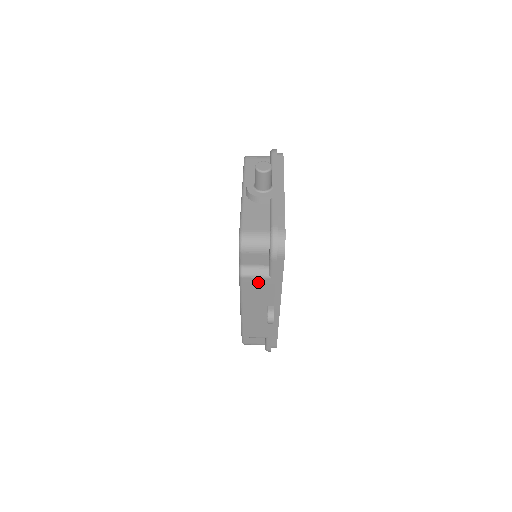
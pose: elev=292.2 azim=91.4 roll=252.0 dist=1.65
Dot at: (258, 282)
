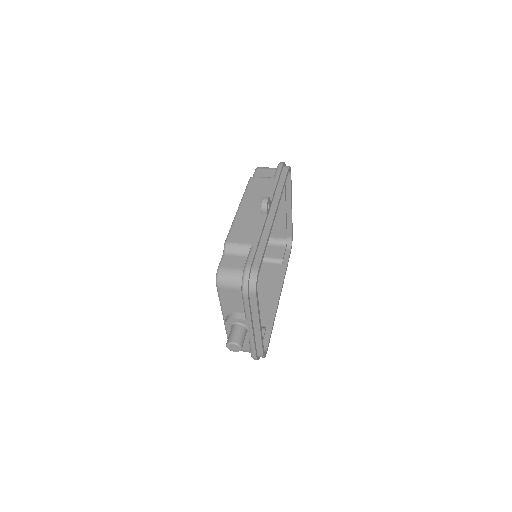
Dot at: (263, 181)
